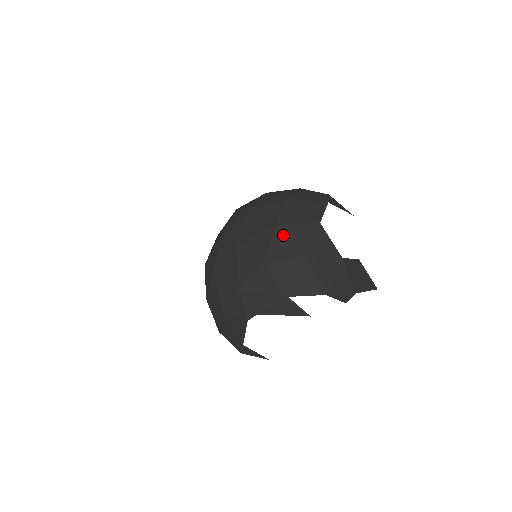
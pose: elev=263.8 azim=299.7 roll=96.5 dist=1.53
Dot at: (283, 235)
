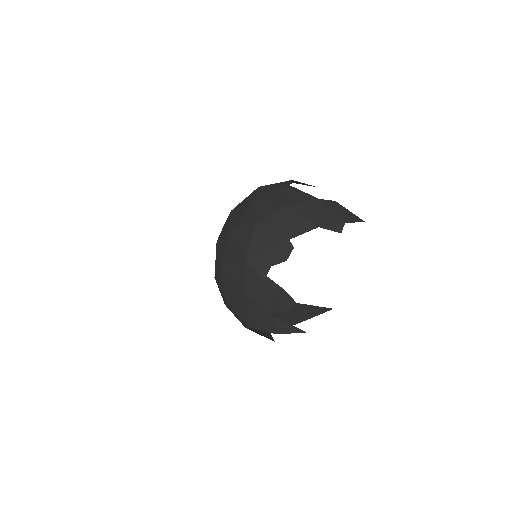
Dot at: (263, 202)
